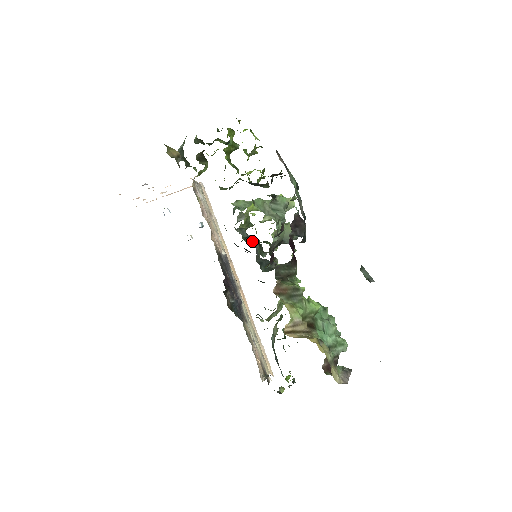
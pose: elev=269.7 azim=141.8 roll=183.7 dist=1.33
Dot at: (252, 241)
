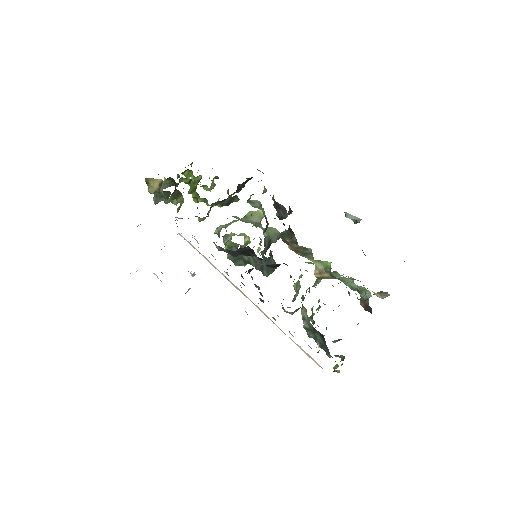
Dot at: (244, 258)
